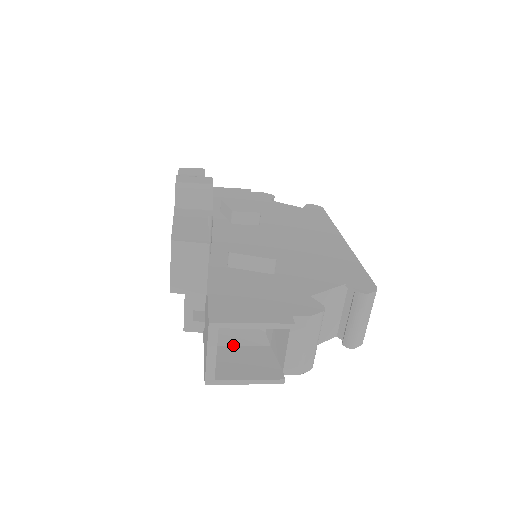
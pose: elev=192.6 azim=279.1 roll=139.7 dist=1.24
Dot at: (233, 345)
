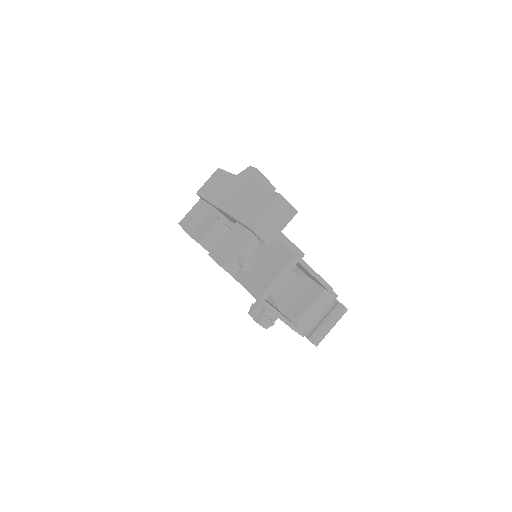
Dot at: occluded
